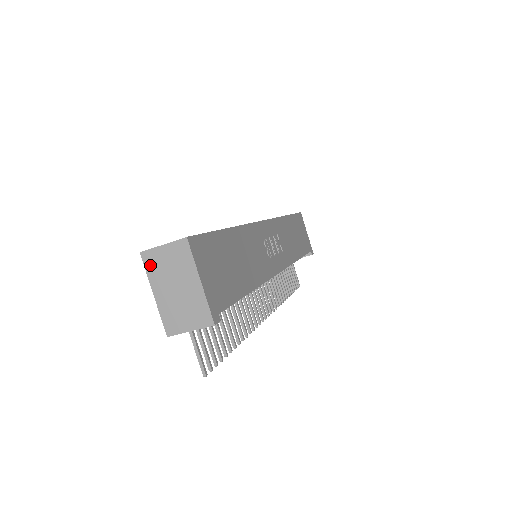
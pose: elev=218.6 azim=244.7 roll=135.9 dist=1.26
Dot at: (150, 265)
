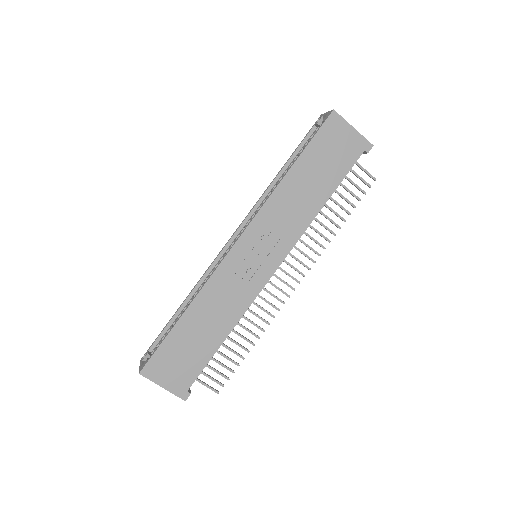
Dot at: occluded
